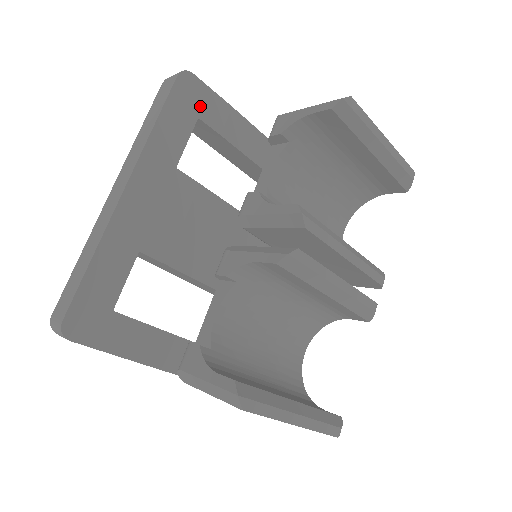
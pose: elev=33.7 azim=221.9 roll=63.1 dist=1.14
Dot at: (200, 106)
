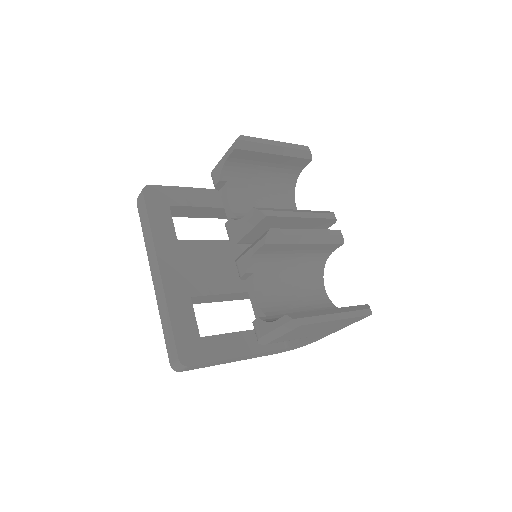
Dot at: (166, 199)
